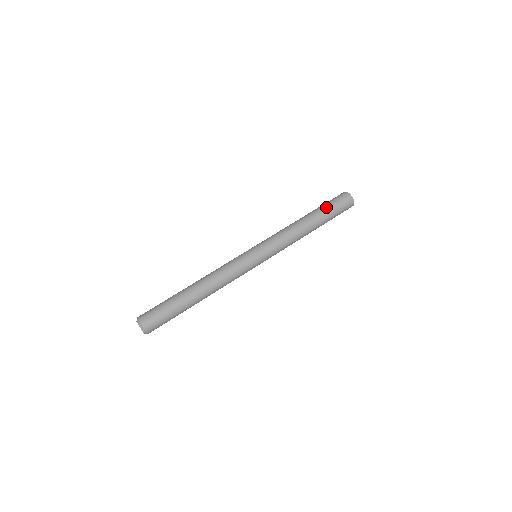
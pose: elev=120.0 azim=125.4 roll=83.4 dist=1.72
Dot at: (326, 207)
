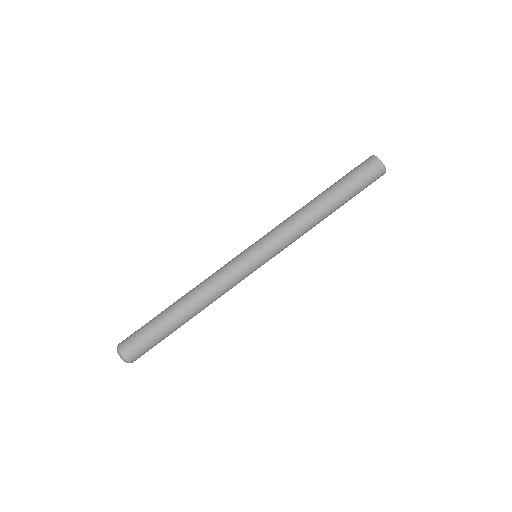
Dot at: (347, 183)
